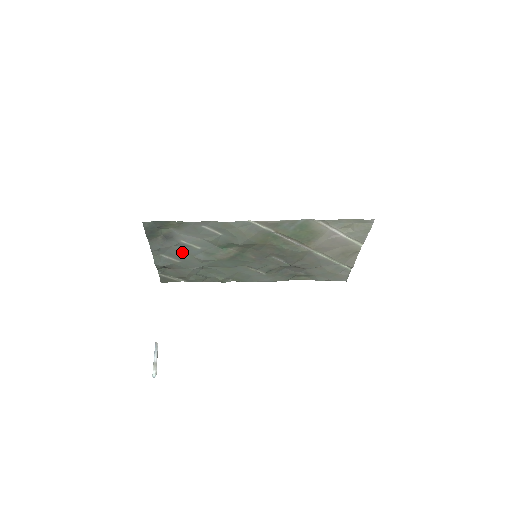
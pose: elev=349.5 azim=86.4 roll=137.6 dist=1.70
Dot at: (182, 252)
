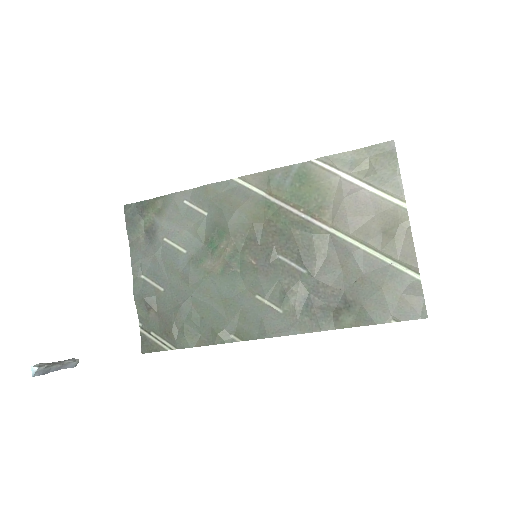
Dot at: (166, 267)
